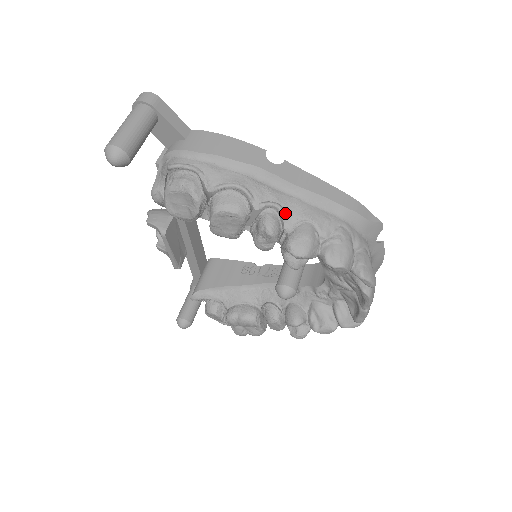
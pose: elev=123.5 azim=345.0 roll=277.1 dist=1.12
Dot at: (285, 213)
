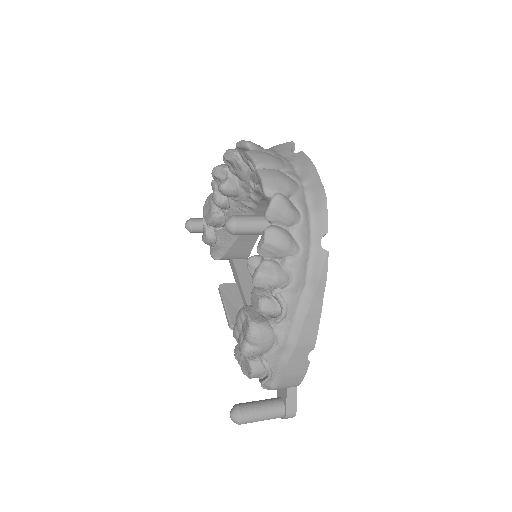
Dot at: occluded
